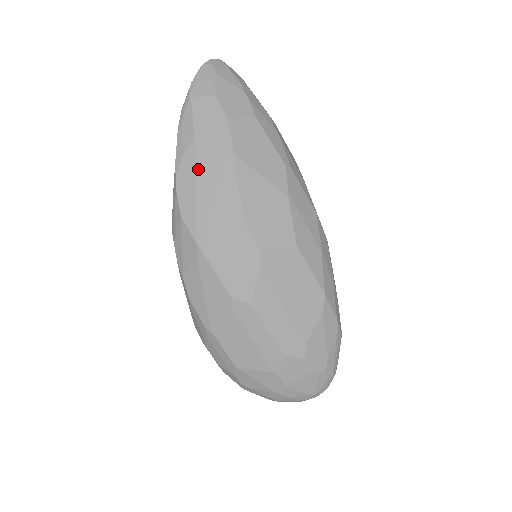
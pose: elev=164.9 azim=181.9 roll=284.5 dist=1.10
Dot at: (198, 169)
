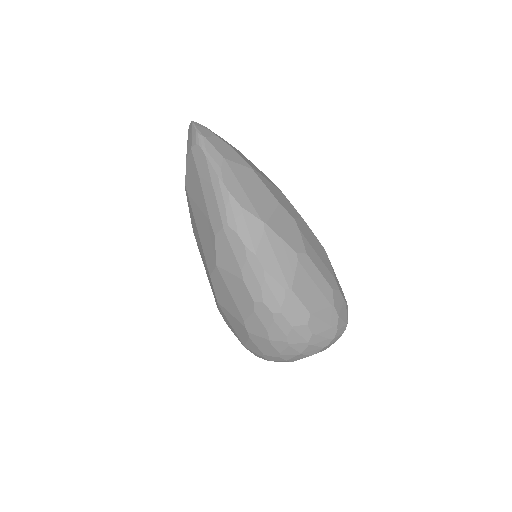
Dot at: (236, 175)
